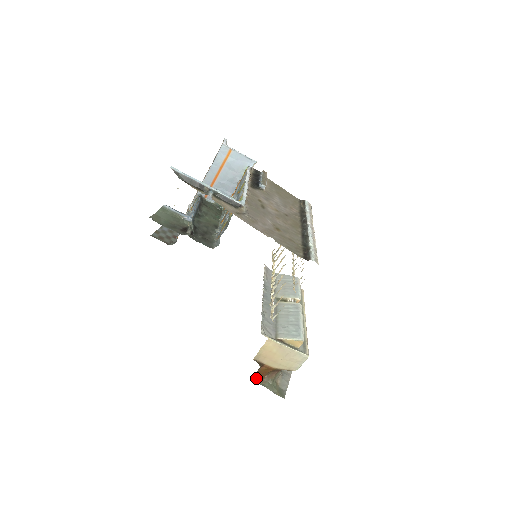
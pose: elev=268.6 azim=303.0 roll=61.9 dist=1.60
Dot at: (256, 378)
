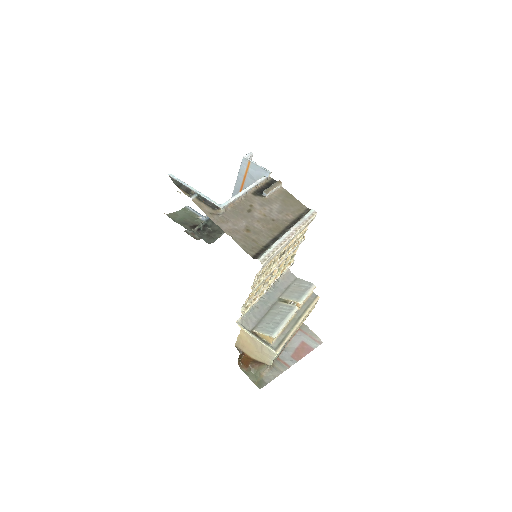
Dot at: (241, 365)
